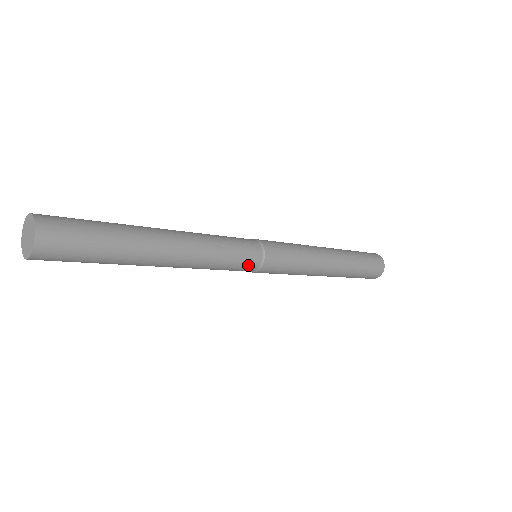
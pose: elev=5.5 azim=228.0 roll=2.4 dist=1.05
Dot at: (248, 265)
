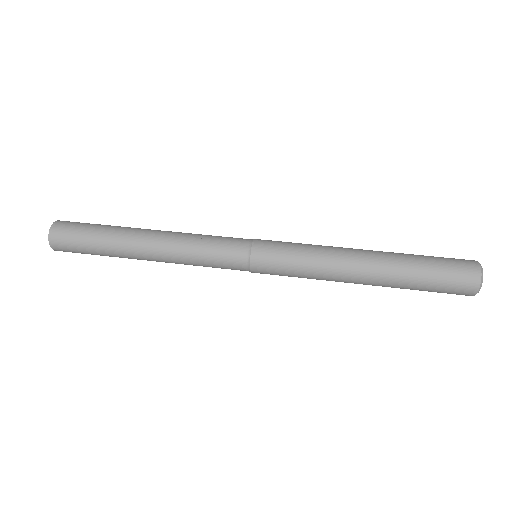
Dot at: (233, 266)
